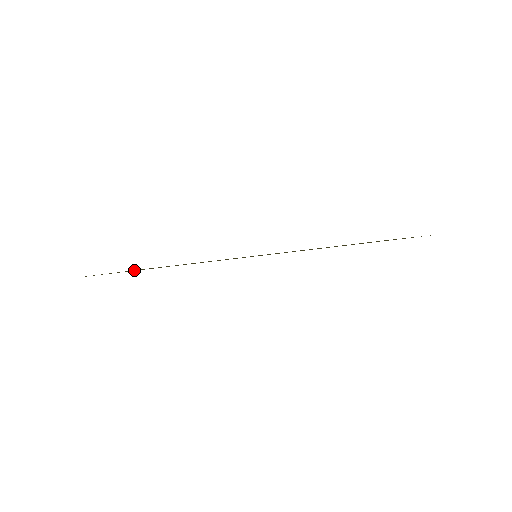
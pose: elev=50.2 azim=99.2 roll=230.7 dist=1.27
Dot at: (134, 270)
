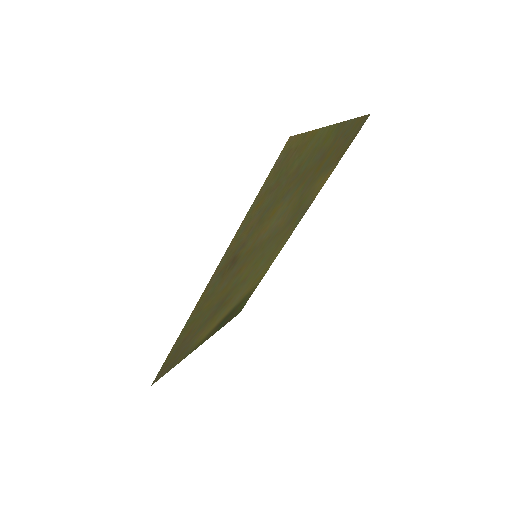
Dot at: (205, 334)
